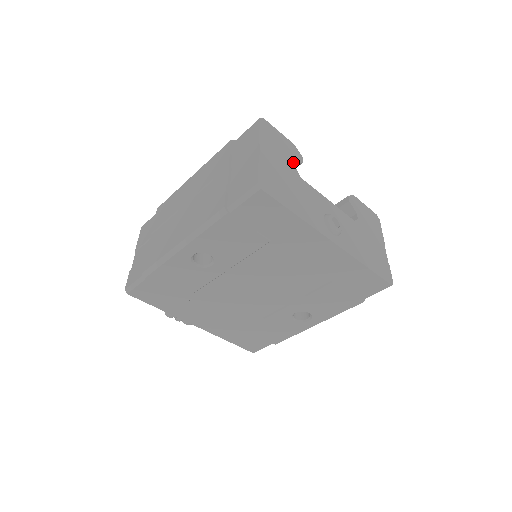
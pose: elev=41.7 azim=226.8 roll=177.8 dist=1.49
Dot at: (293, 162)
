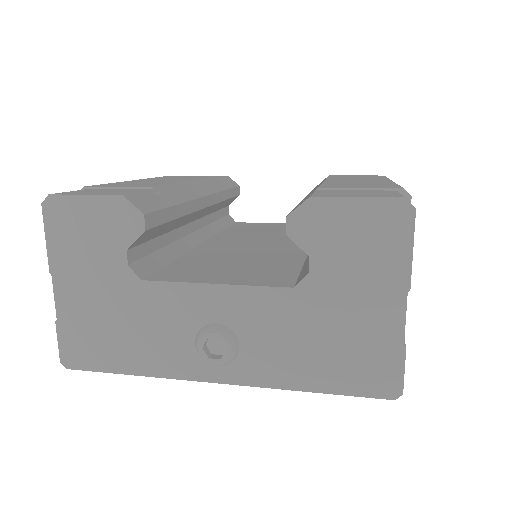
Dot at: (121, 253)
